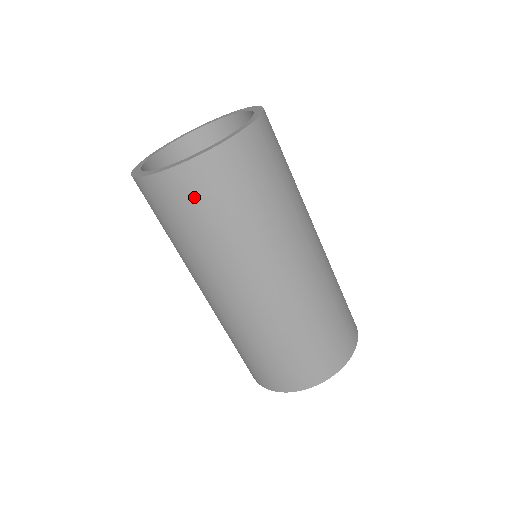
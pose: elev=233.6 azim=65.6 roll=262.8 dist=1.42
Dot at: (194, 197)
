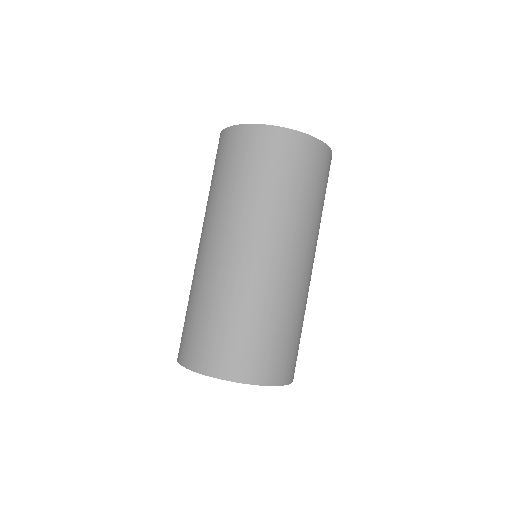
Dot at: (267, 152)
